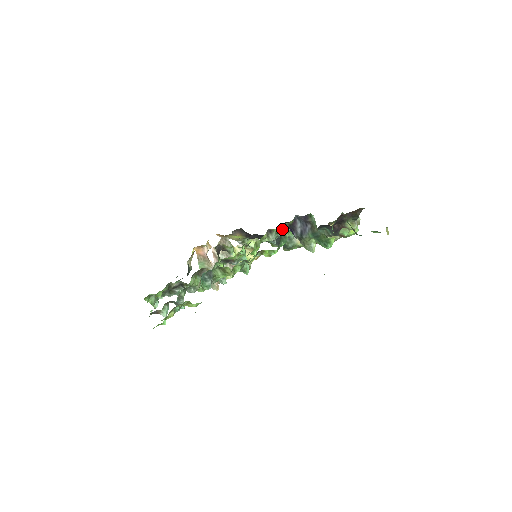
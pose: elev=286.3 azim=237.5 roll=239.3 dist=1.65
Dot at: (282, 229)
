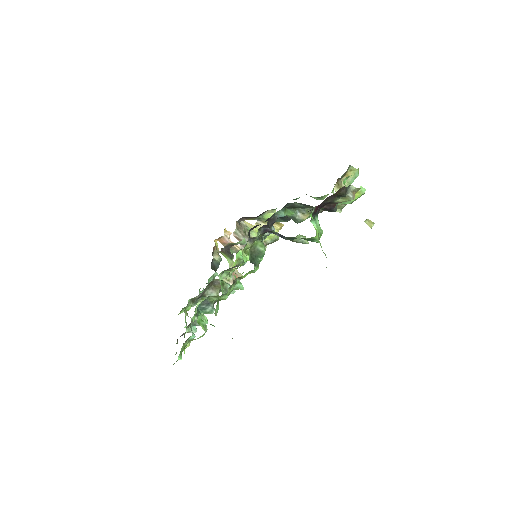
Dot at: (251, 249)
